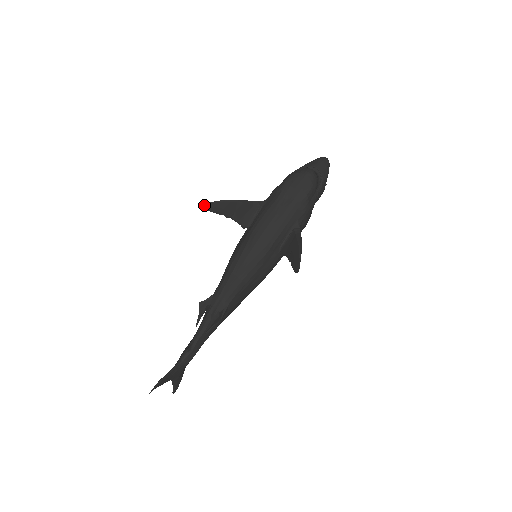
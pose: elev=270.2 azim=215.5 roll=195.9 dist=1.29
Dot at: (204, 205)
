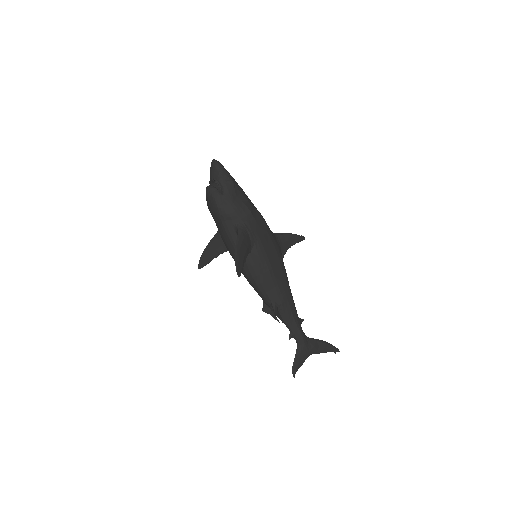
Dot at: (198, 267)
